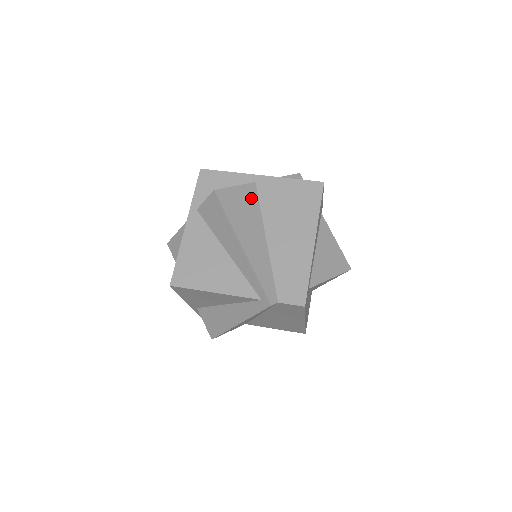
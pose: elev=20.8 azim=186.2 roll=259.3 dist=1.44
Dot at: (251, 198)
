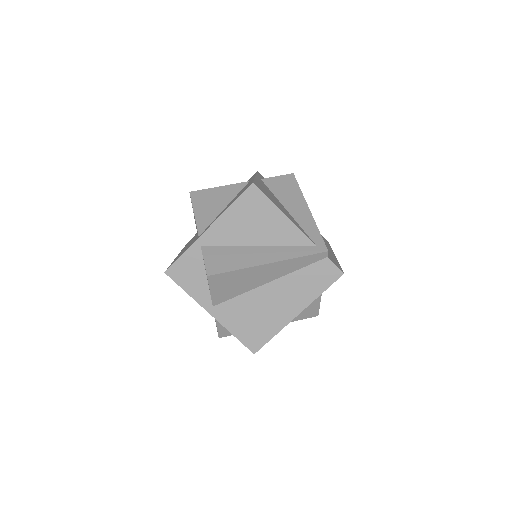
Dot at: occluded
